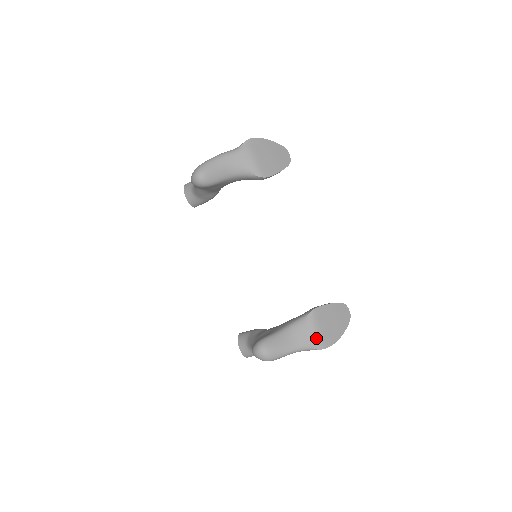
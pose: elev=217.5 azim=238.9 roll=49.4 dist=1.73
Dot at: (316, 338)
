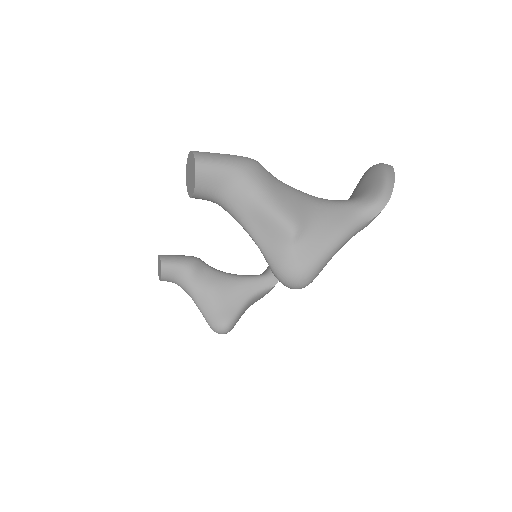
Dot at: occluded
